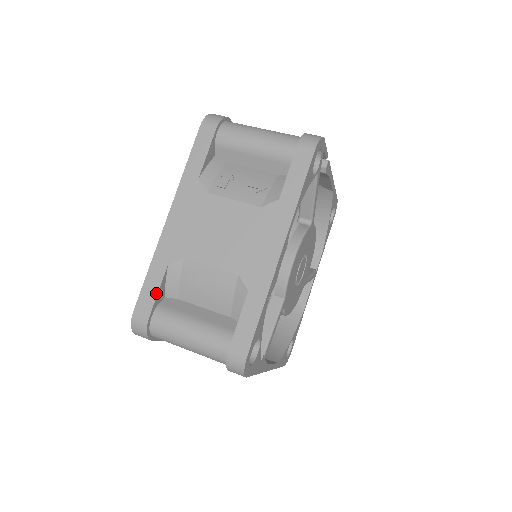
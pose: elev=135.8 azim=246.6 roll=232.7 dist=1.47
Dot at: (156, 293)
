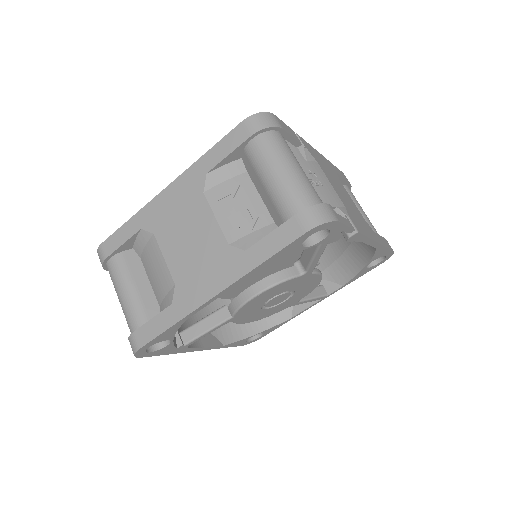
Dot at: (121, 244)
